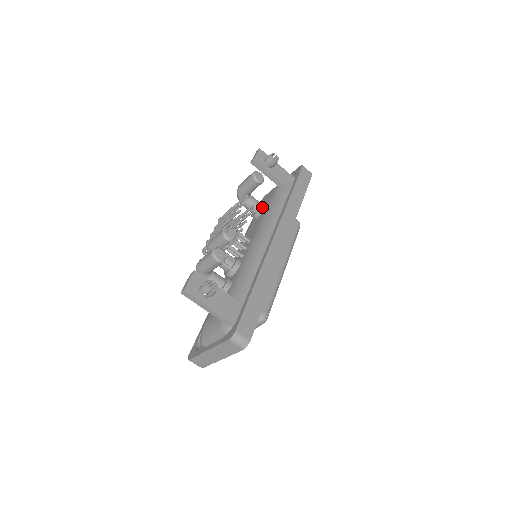
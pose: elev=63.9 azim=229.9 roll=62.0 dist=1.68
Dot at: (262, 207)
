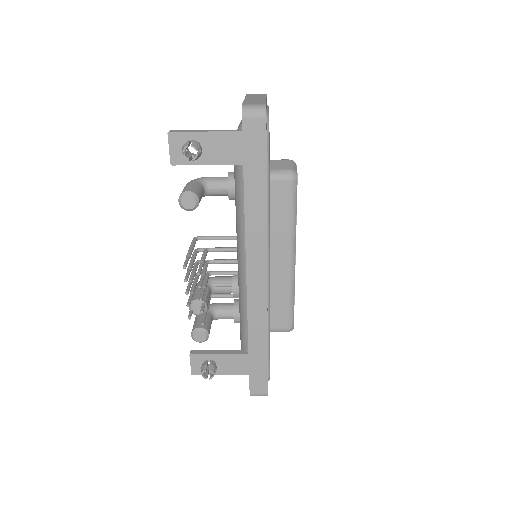
Dot at: (229, 195)
